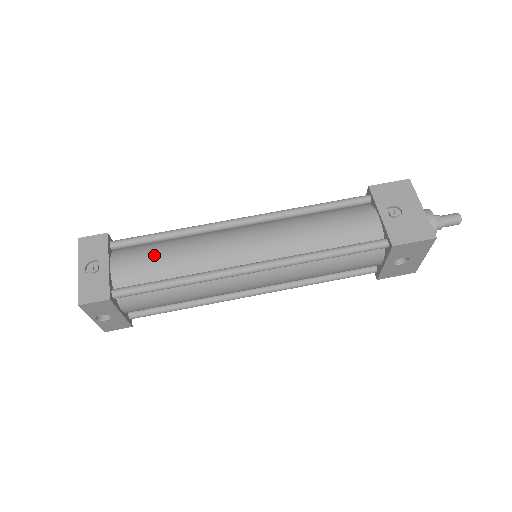
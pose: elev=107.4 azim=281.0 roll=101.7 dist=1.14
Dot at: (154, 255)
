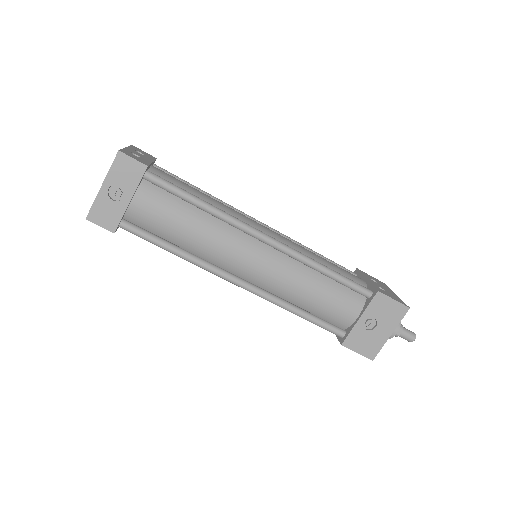
Dot at: (174, 218)
